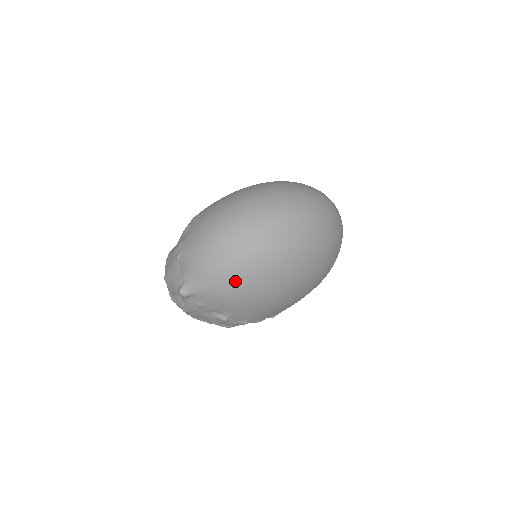
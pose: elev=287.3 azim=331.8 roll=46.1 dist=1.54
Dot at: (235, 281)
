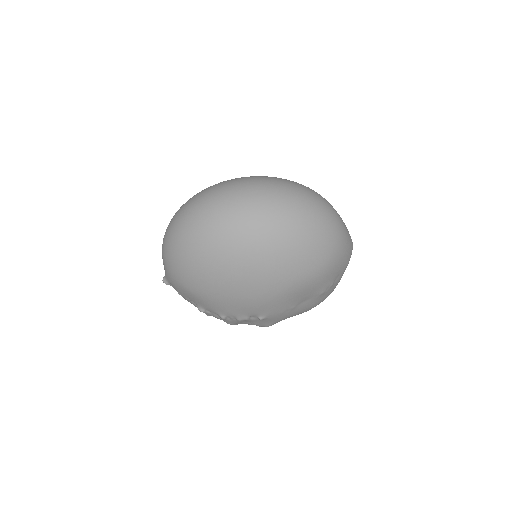
Dot at: (174, 269)
